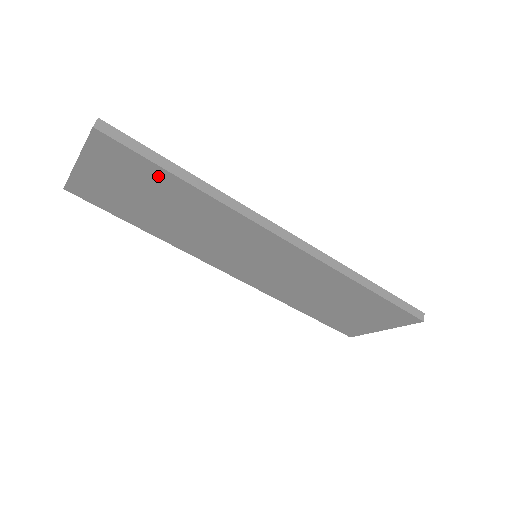
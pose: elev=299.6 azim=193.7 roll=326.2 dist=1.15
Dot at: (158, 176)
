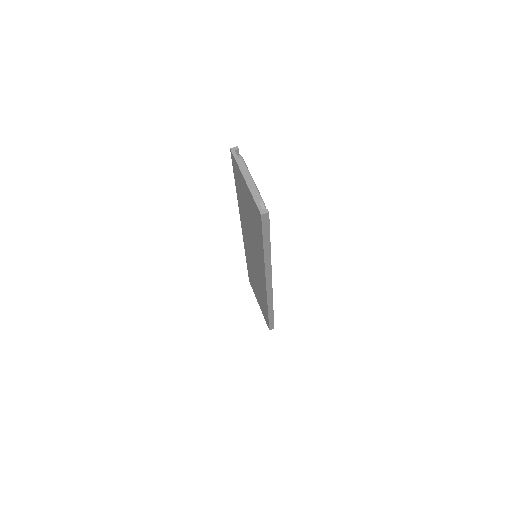
Dot at: (259, 234)
